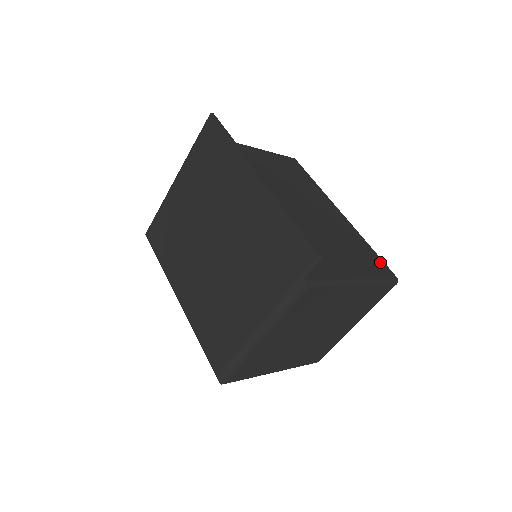
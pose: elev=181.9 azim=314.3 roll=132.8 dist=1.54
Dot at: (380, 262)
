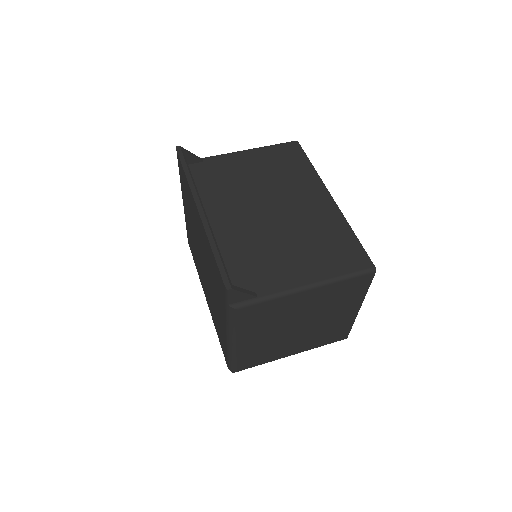
Dot at: (357, 251)
